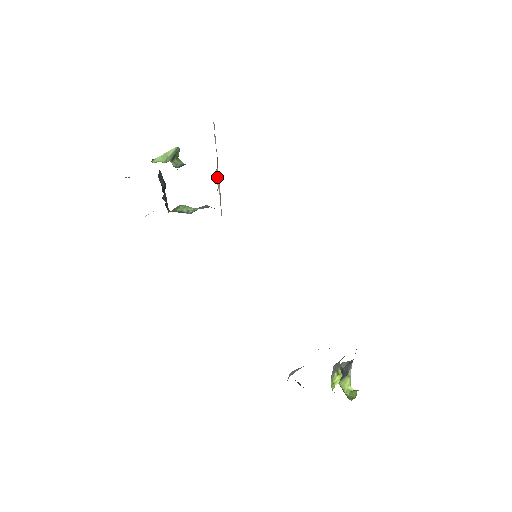
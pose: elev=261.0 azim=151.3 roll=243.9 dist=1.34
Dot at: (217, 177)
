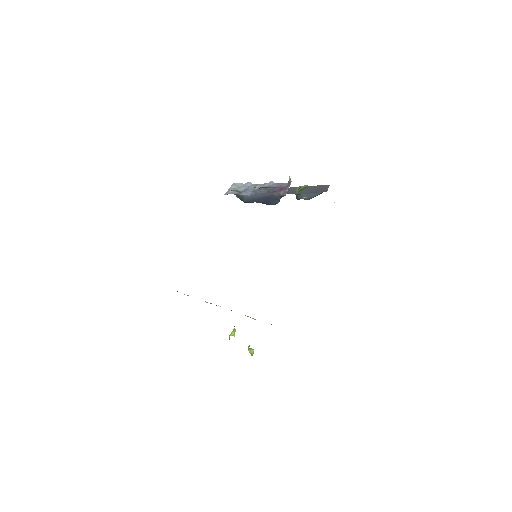
Dot at: occluded
